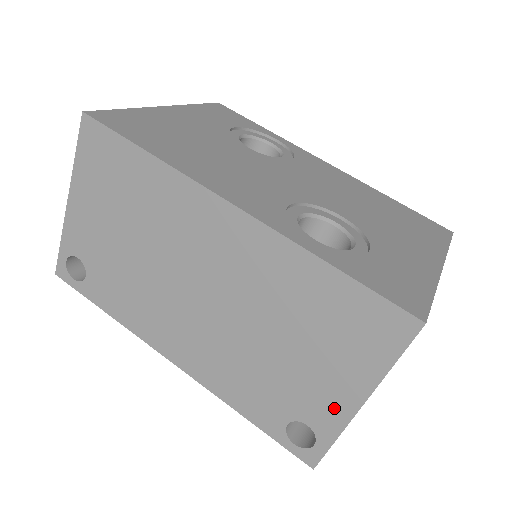
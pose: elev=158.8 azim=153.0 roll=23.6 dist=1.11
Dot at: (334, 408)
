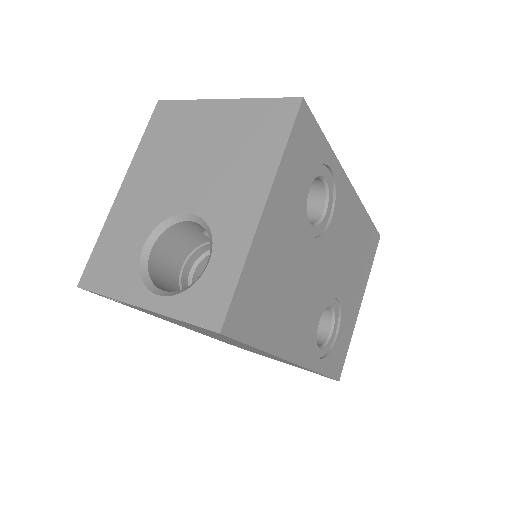
Dot at: (268, 357)
